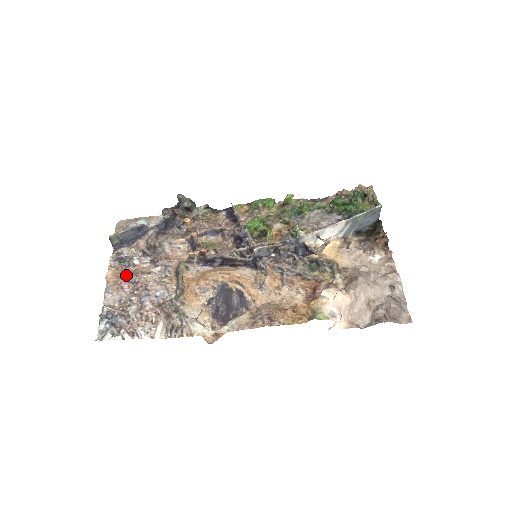
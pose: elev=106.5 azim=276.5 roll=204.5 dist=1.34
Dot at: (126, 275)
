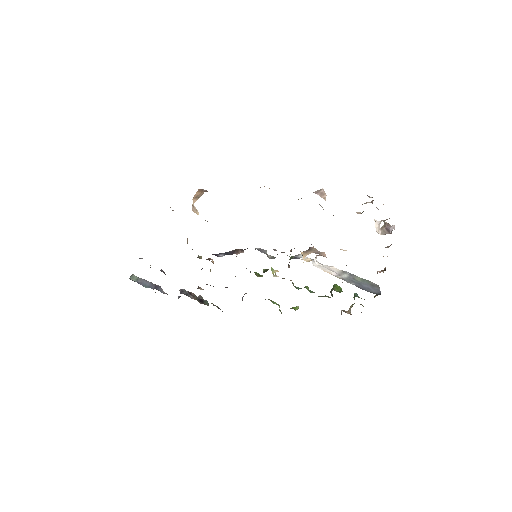
Dot at: occluded
